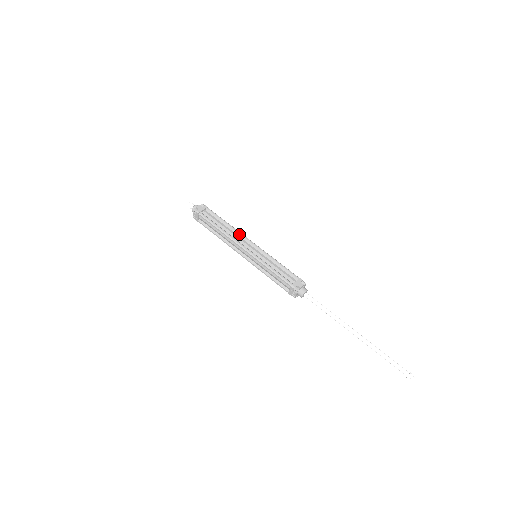
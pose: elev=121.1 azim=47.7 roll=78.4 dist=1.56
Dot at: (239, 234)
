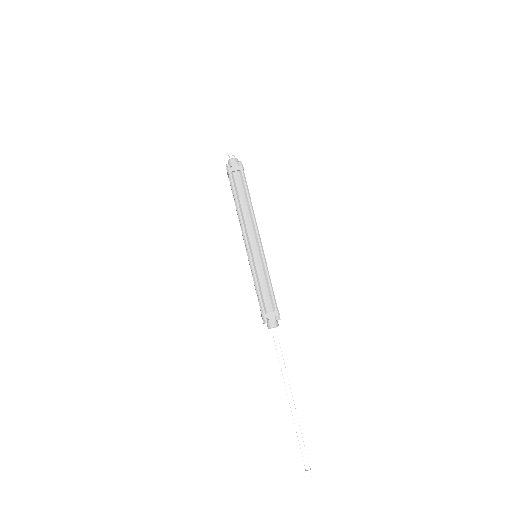
Dot at: (253, 222)
